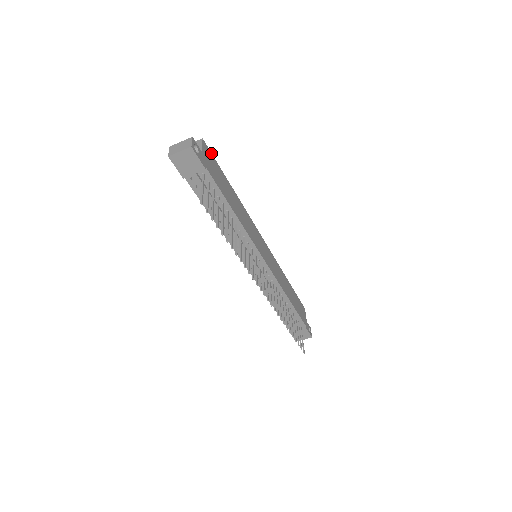
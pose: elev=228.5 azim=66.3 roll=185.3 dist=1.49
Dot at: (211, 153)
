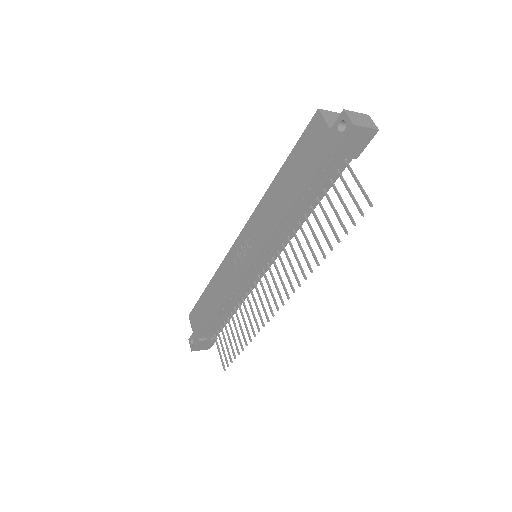
Dot at: occluded
